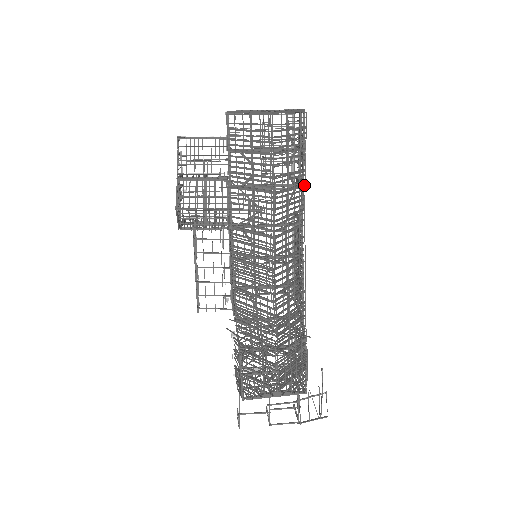
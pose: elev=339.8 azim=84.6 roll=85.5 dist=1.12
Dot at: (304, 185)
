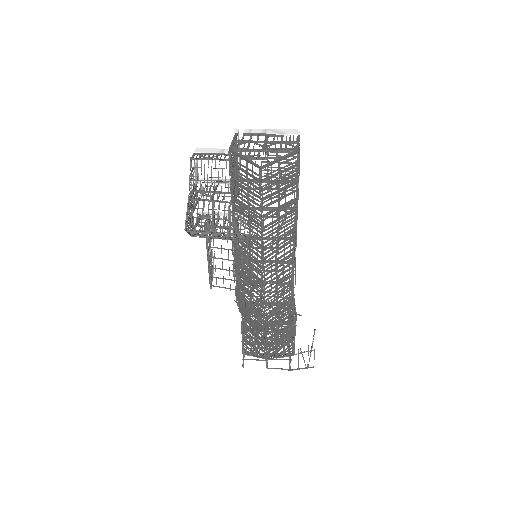
Dot at: (297, 209)
